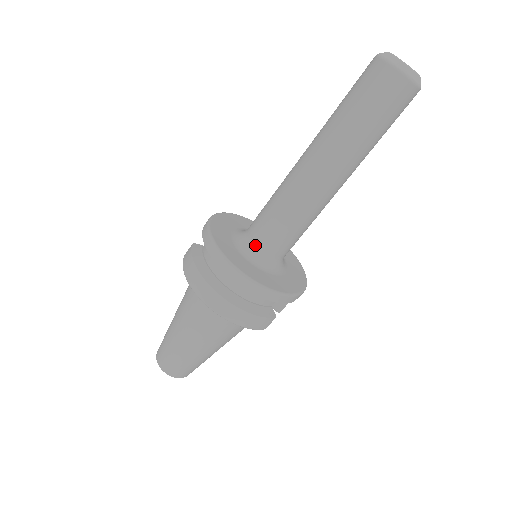
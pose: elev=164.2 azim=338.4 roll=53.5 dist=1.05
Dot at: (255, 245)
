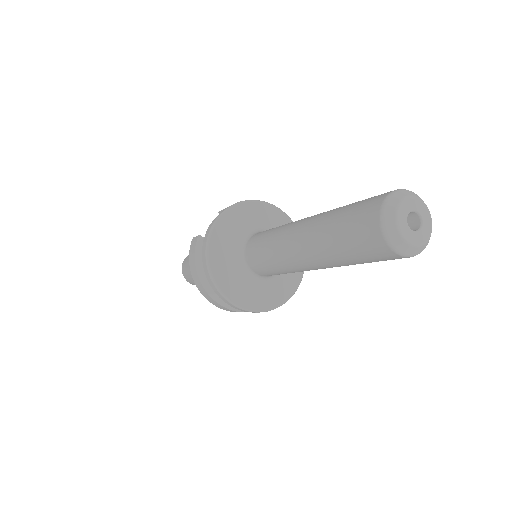
Dot at: (249, 267)
